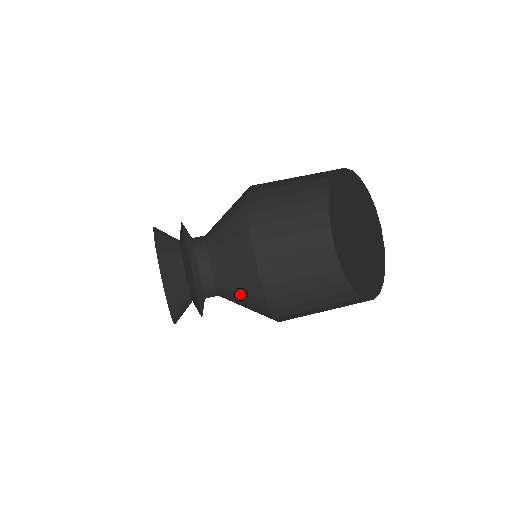
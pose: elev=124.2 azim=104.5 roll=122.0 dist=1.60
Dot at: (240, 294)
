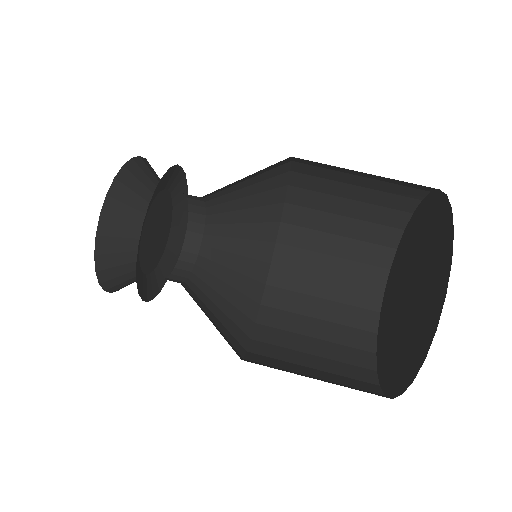
Dot at: (237, 241)
